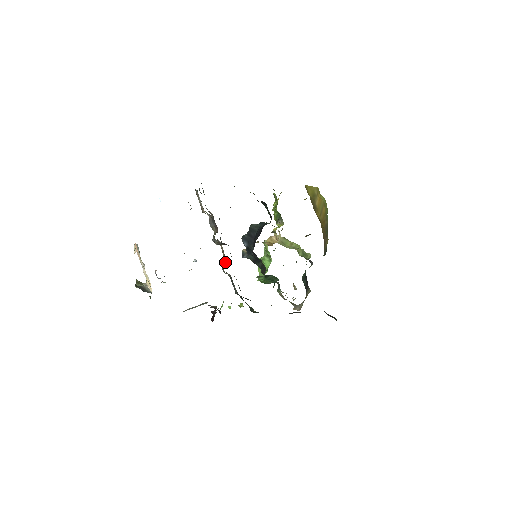
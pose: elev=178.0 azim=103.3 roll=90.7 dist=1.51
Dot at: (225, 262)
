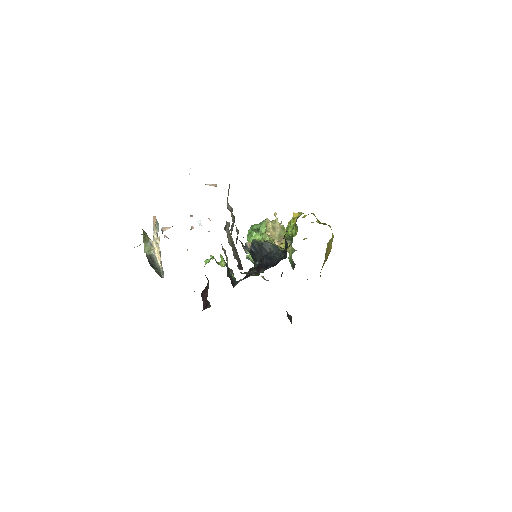
Dot at: occluded
